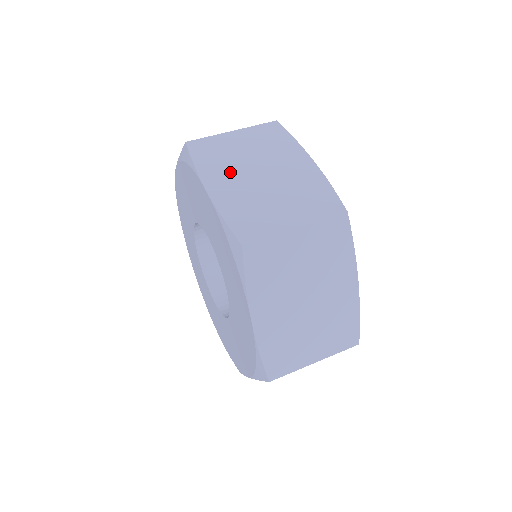
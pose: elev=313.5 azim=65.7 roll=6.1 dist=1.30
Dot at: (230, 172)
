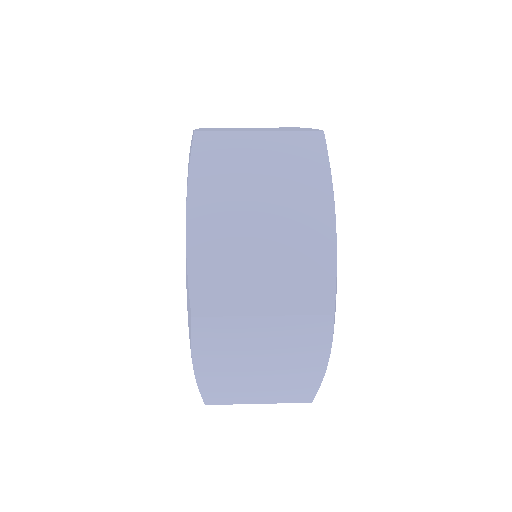
Dot at: (226, 201)
